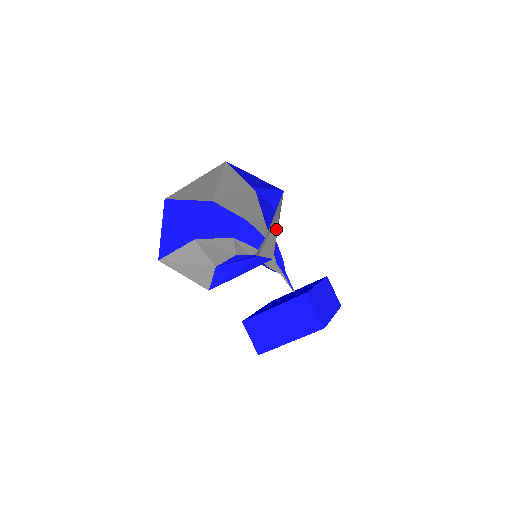
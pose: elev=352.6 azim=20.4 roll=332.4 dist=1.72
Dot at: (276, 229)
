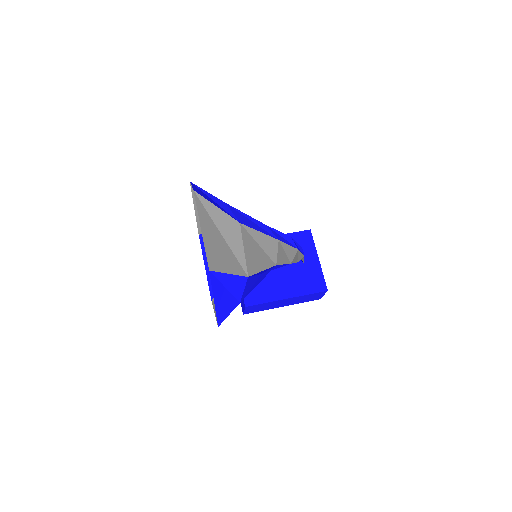
Dot at: occluded
